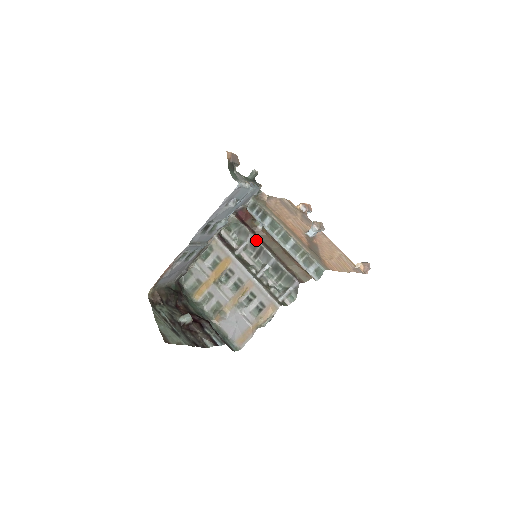
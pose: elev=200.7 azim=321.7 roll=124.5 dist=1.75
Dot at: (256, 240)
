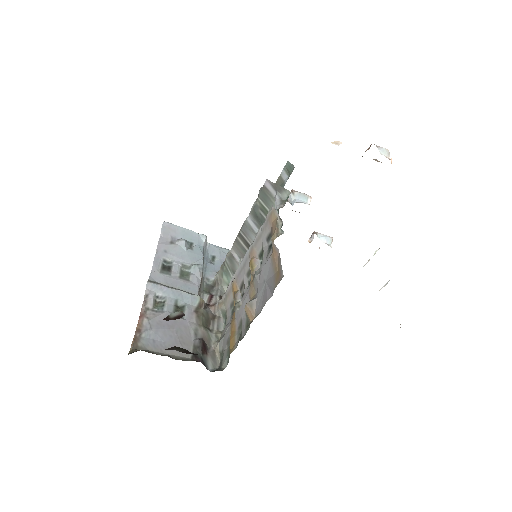
Dot at: (234, 243)
